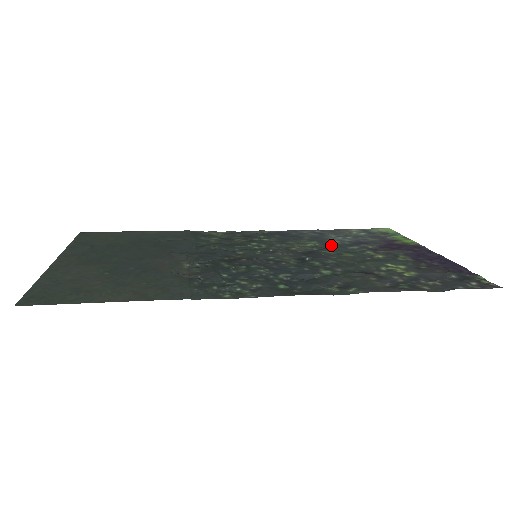
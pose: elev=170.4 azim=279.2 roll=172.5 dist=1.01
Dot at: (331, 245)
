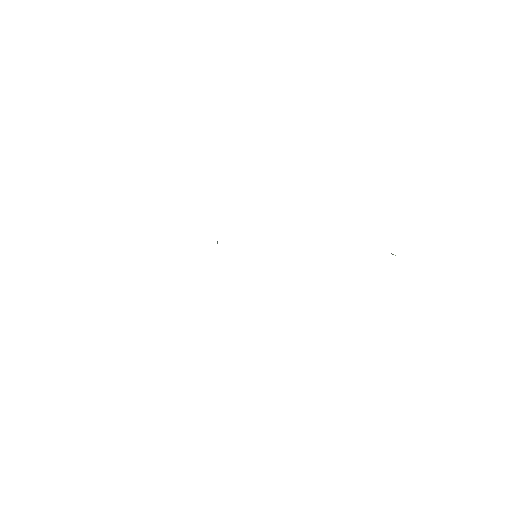
Dot at: occluded
